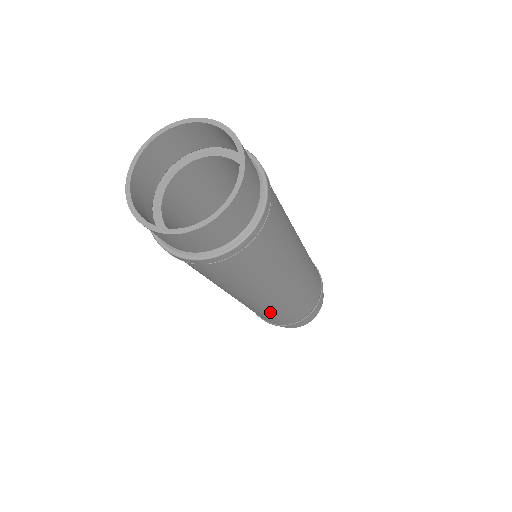
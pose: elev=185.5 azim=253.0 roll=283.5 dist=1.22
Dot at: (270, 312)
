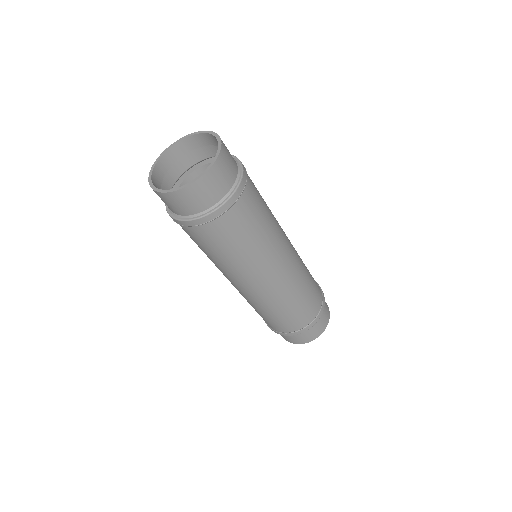
Dot at: (258, 307)
